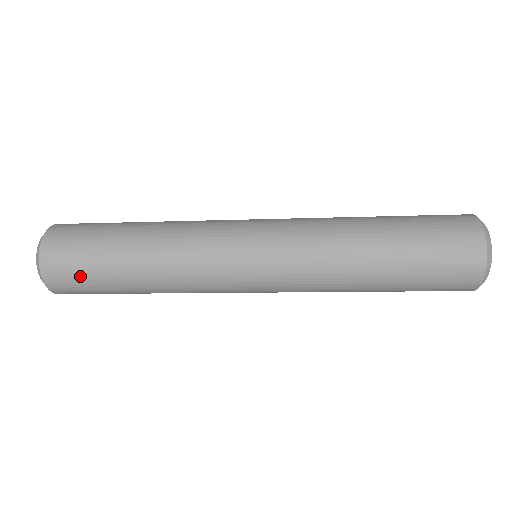
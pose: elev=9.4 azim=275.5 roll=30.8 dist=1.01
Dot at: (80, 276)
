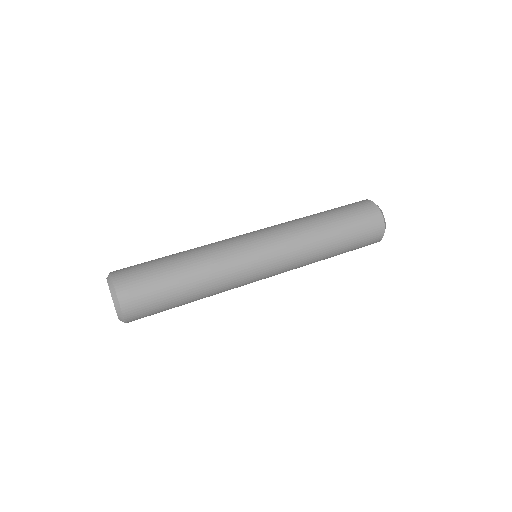
Dot at: occluded
